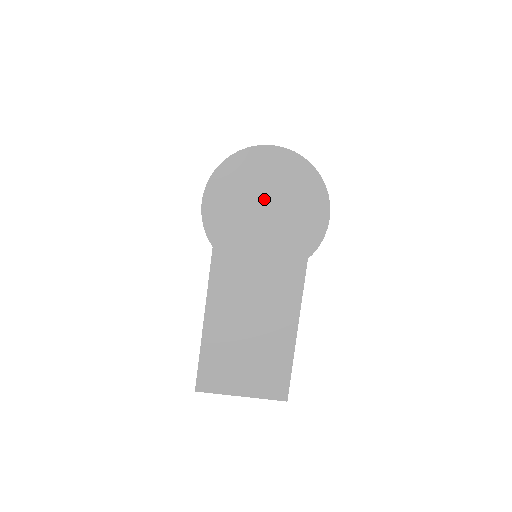
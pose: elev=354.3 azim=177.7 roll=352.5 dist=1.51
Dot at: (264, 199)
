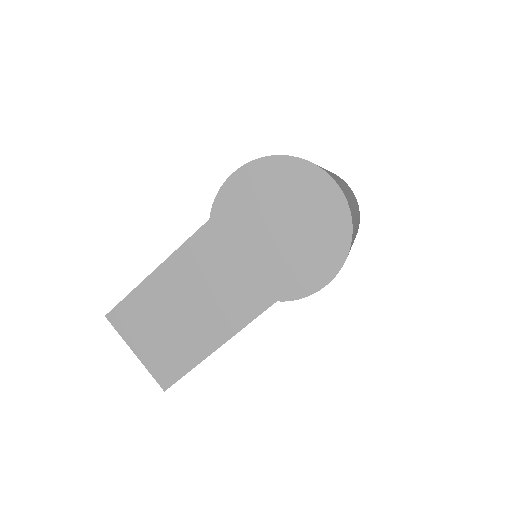
Dot at: (285, 218)
